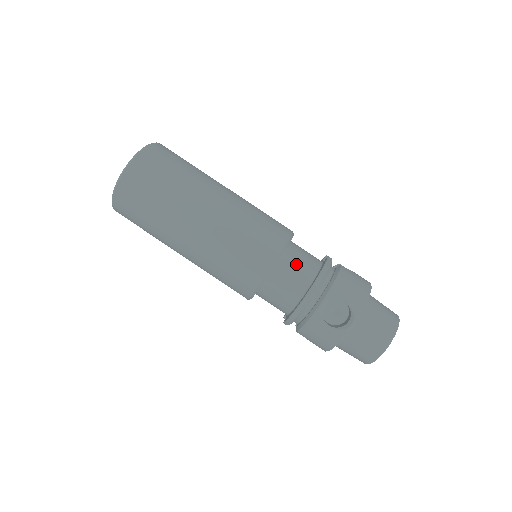
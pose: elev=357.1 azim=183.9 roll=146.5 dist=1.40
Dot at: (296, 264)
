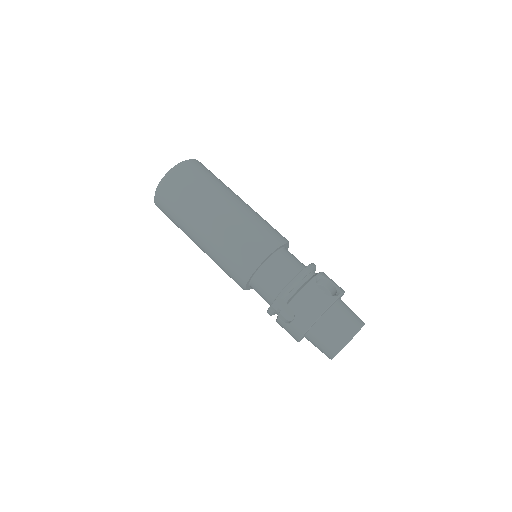
Dot at: (294, 256)
